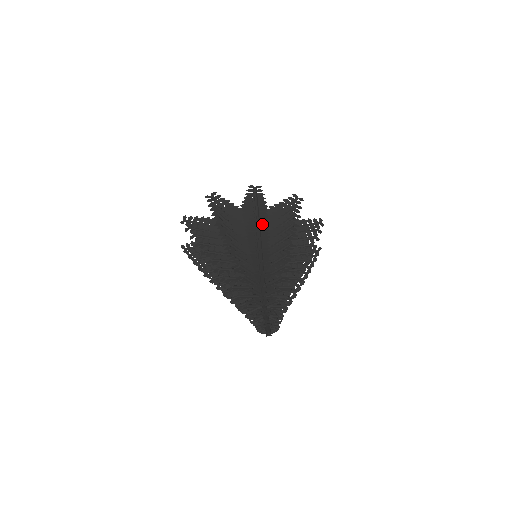
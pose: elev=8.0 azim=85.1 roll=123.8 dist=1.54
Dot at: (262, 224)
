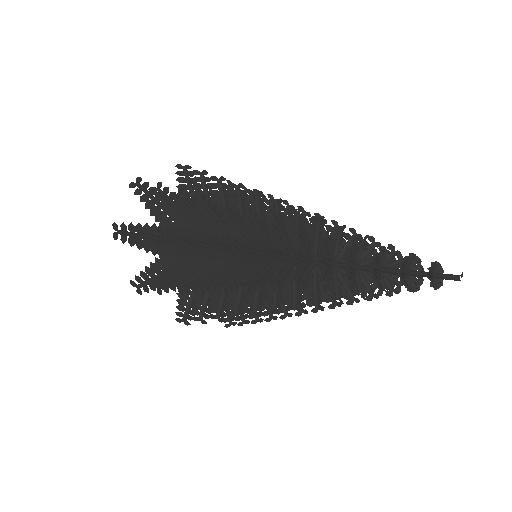
Dot at: occluded
